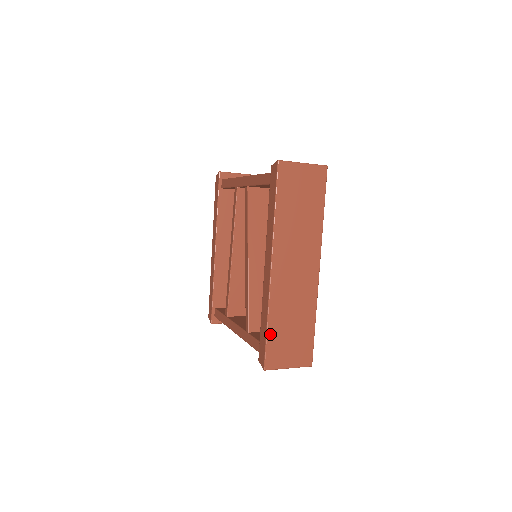
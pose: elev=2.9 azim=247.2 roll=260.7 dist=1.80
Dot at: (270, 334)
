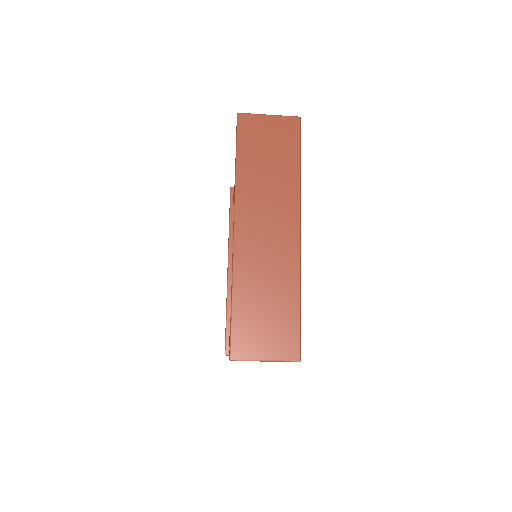
Dot at: (236, 312)
